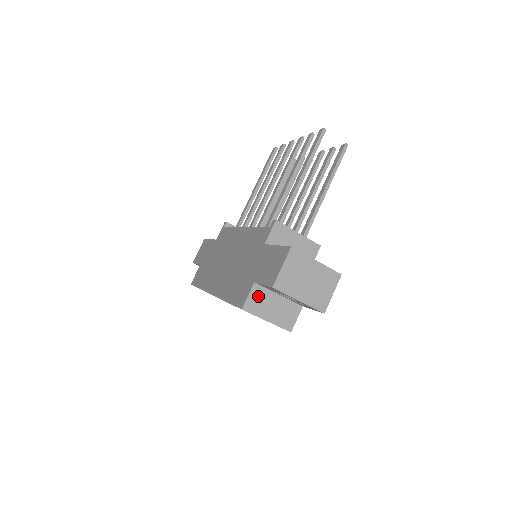
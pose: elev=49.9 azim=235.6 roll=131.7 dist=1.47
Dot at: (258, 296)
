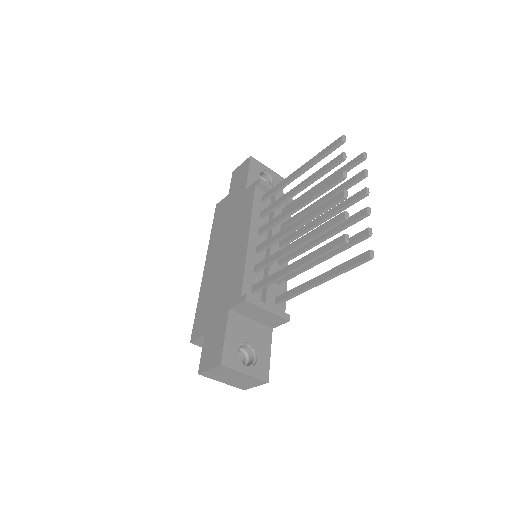
Dot at: occluded
